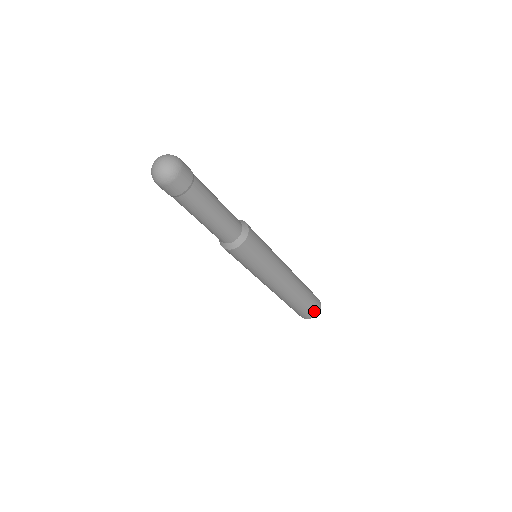
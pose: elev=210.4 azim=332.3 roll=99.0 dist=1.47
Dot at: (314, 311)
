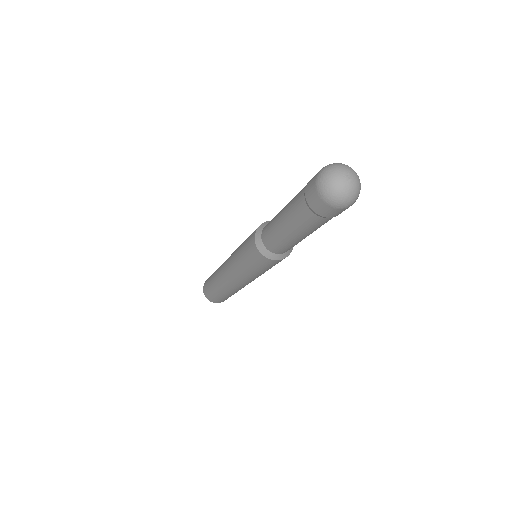
Dot at: (224, 300)
